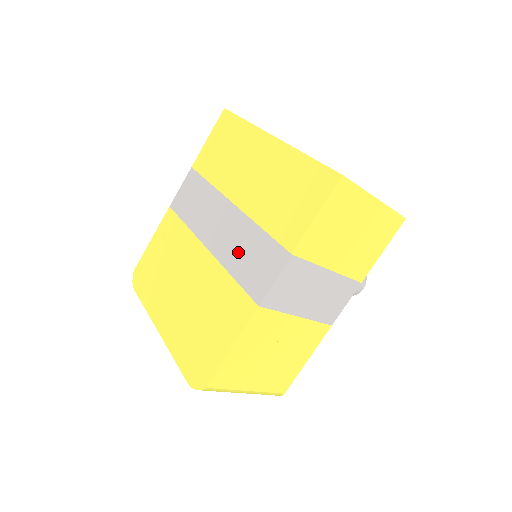
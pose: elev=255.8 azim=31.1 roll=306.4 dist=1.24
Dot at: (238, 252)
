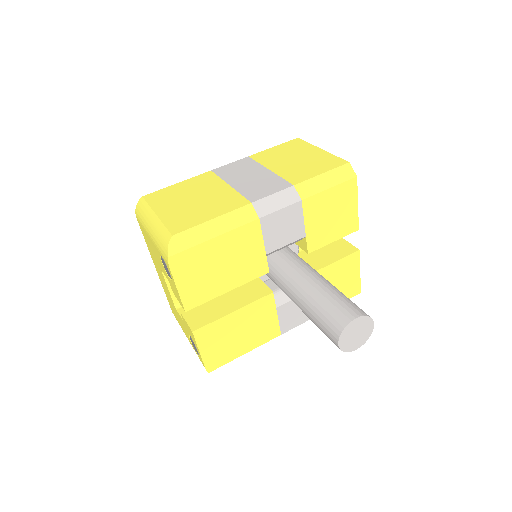
Dot at: occluded
